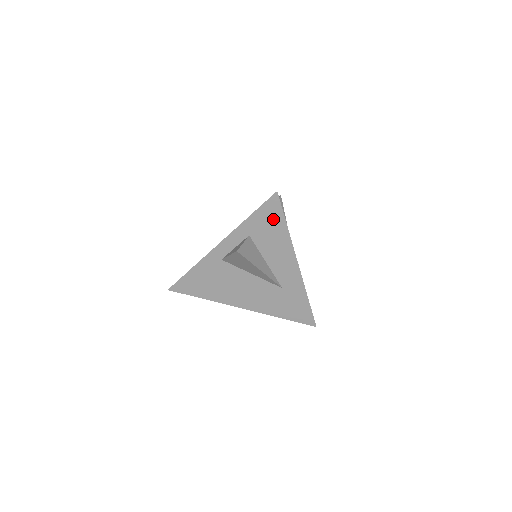
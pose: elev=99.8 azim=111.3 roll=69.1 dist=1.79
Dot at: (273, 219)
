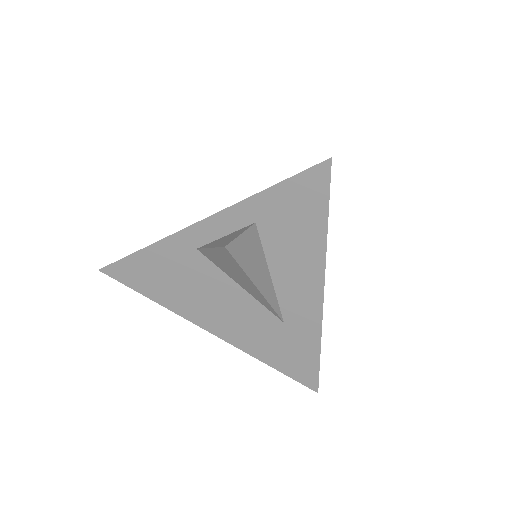
Dot at: (307, 207)
